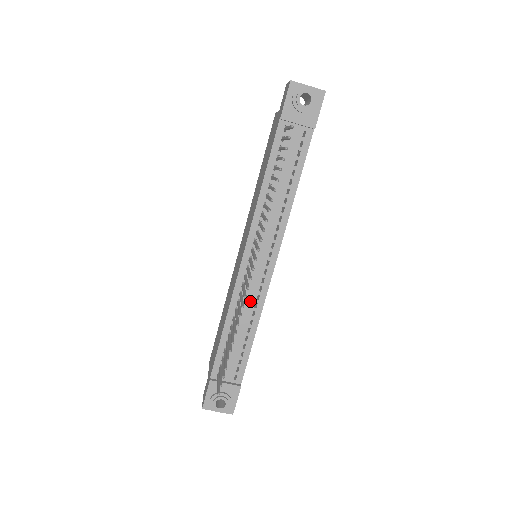
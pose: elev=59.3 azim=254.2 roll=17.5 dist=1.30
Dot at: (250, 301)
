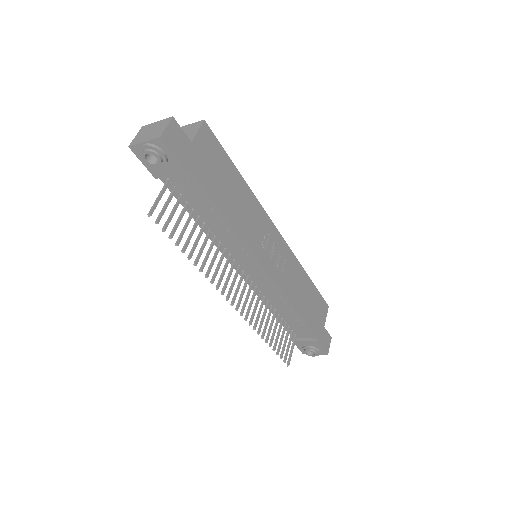
Dot at: (272, 295)
